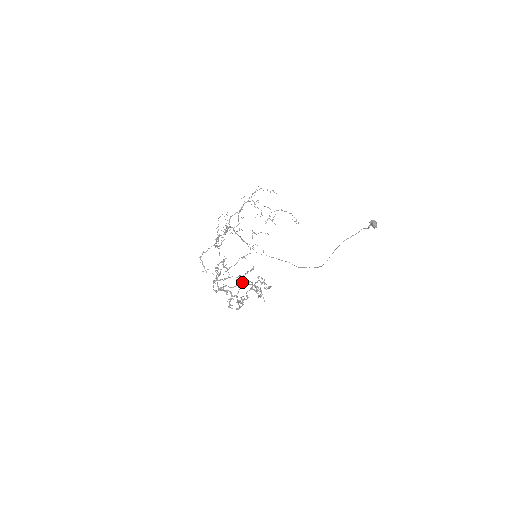
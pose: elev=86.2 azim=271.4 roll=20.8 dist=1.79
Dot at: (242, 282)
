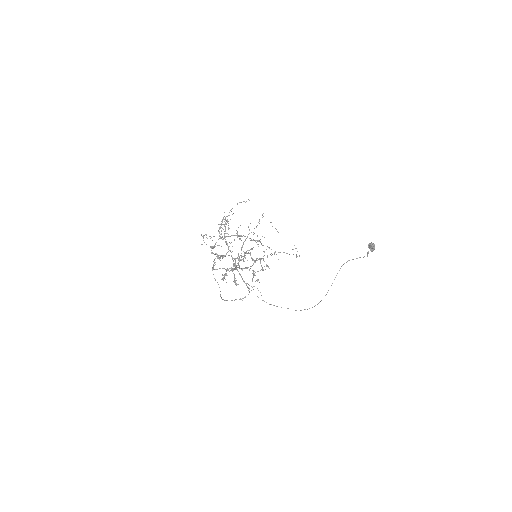
Dot at: (241, 236)
